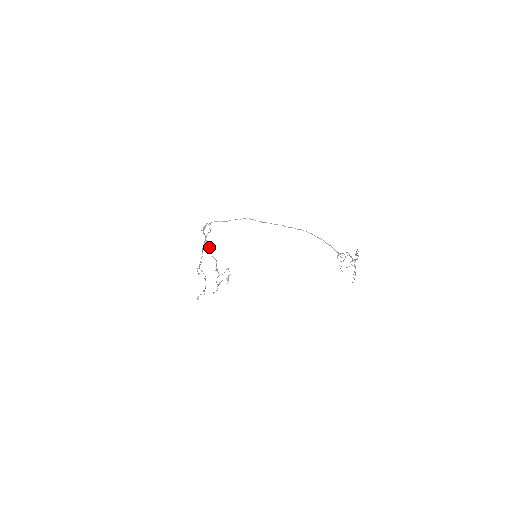
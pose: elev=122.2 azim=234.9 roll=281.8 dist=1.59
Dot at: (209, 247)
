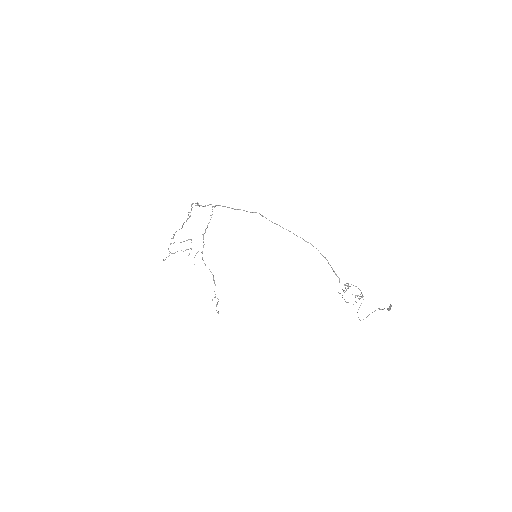
Dot at: occluded
